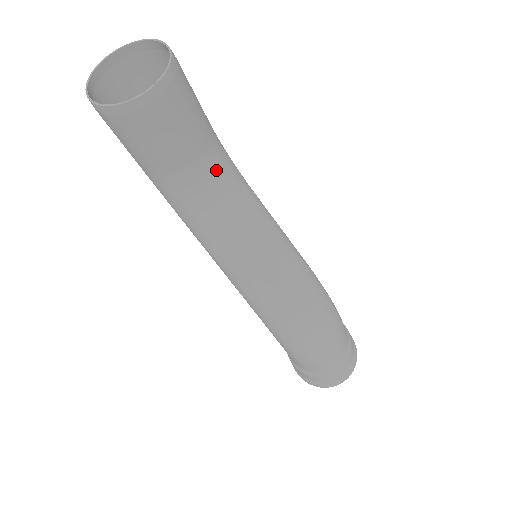
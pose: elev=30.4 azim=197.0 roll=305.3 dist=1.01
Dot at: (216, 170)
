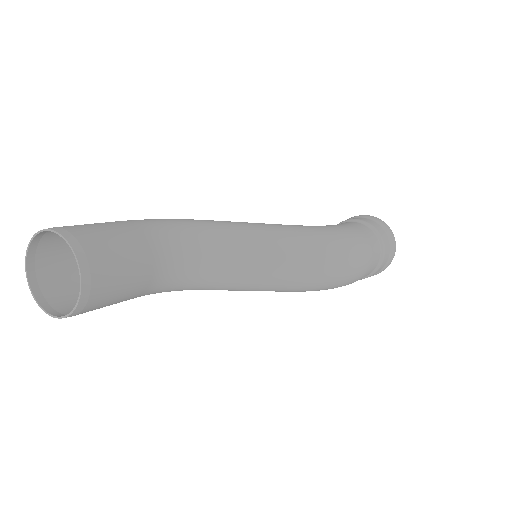
Dot at: (173, 250)
